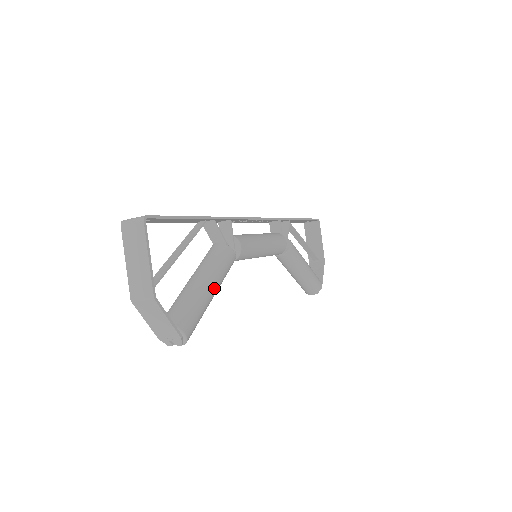
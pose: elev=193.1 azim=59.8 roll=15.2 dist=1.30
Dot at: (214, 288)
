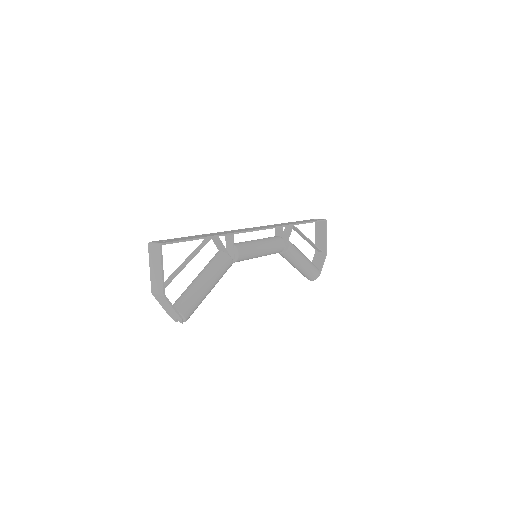
Dot at: (211, 286)
